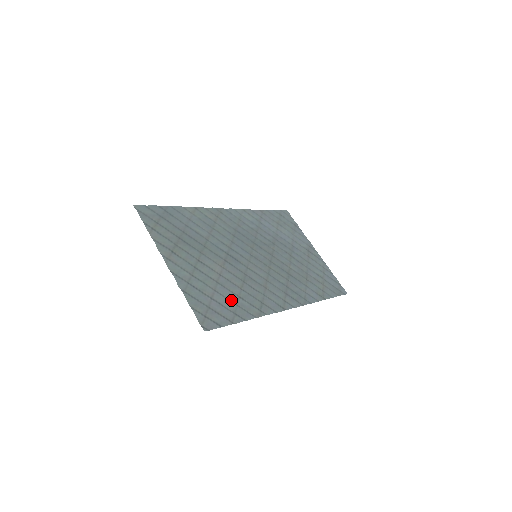
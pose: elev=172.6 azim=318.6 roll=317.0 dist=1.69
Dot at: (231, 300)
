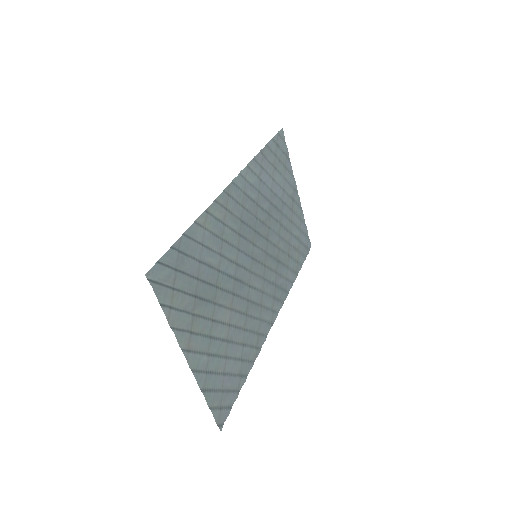
Dot at: (237, 357)
